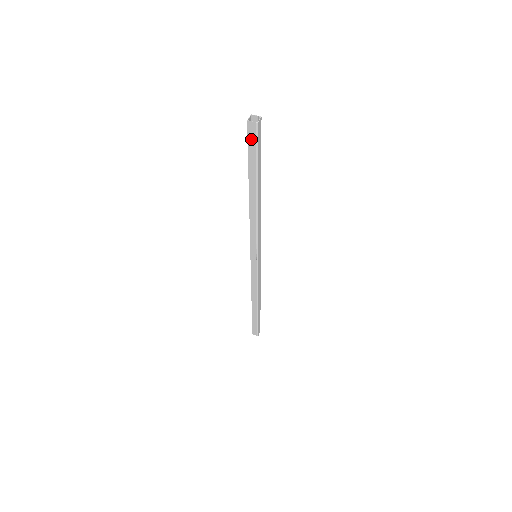
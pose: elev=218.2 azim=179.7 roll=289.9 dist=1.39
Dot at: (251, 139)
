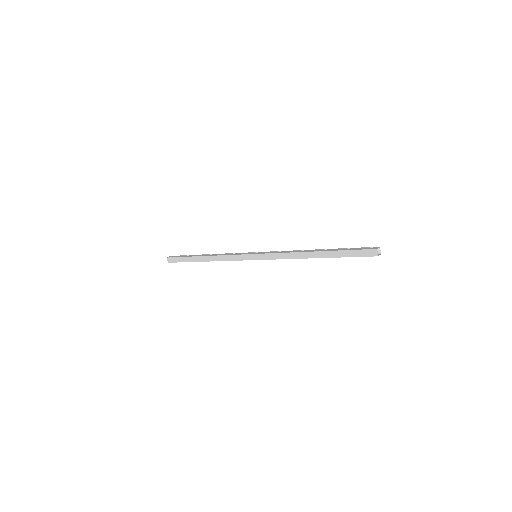
Dot at: (365, 256)
